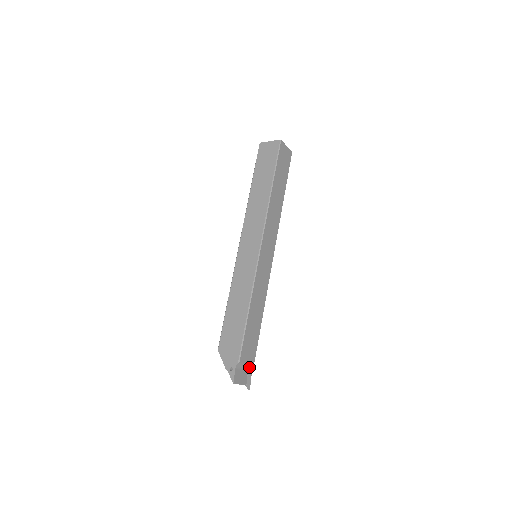
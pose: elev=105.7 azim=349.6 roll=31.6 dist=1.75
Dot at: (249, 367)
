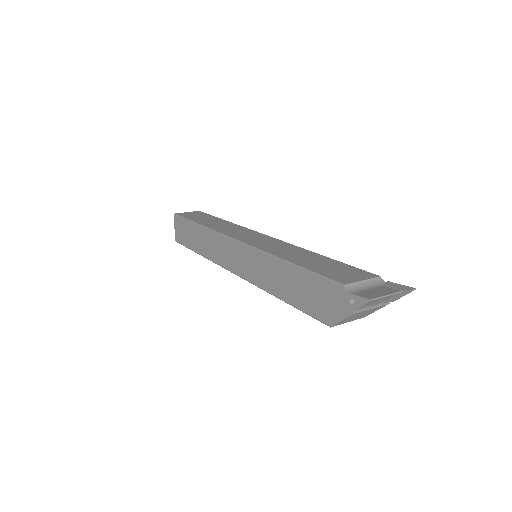
Dot at: (376, 282)
